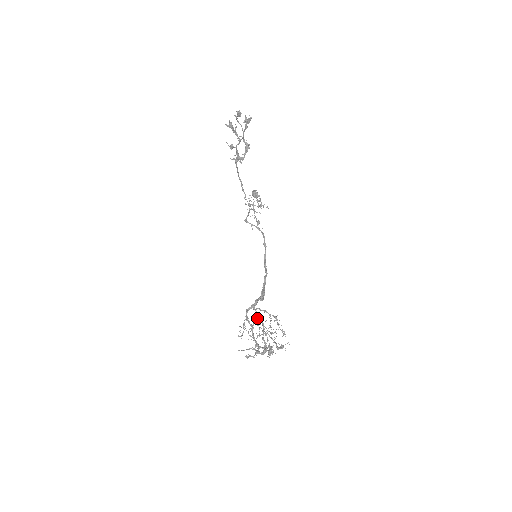
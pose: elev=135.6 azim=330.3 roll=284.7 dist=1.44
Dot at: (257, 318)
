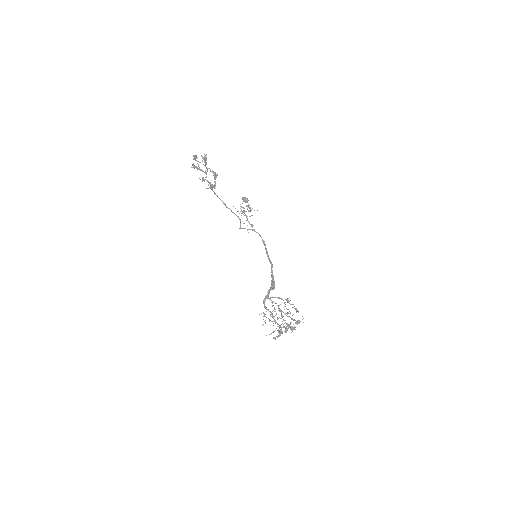
Dot at: (273, 305)
